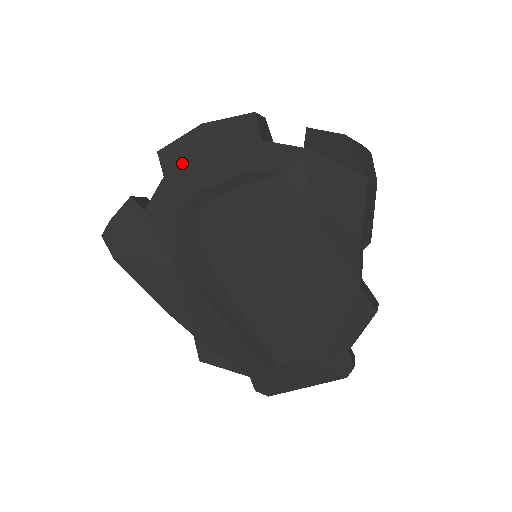
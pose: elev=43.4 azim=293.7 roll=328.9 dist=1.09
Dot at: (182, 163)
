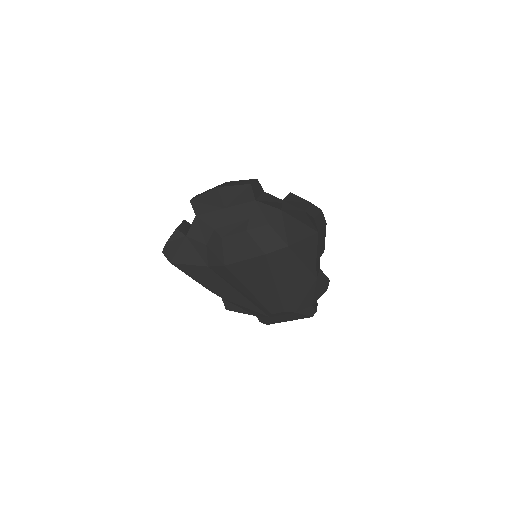
Dot at: (207, 209)
